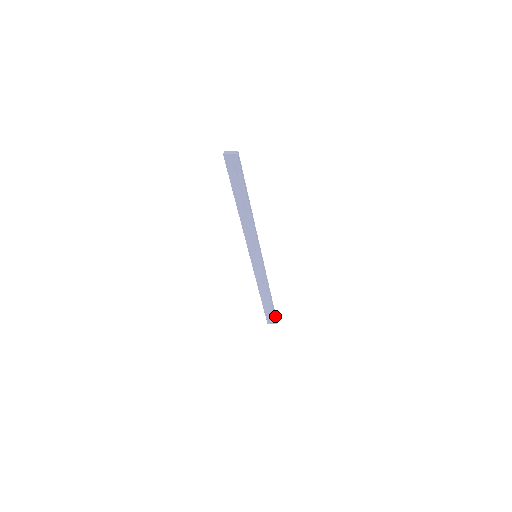
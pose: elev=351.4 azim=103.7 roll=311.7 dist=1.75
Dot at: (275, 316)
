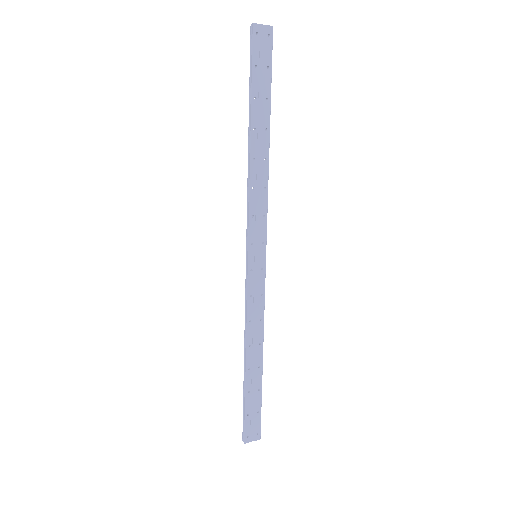
Dot at: (258, 418)
